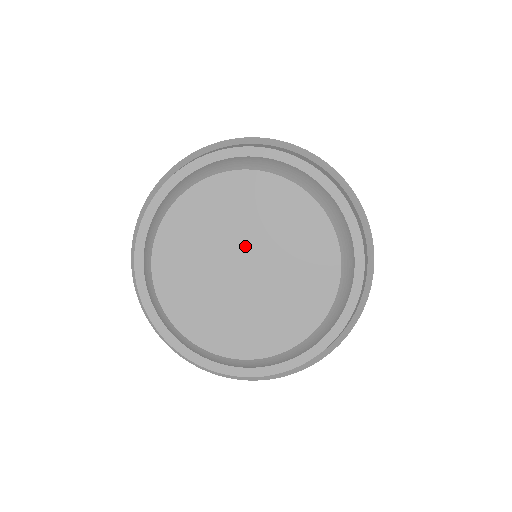
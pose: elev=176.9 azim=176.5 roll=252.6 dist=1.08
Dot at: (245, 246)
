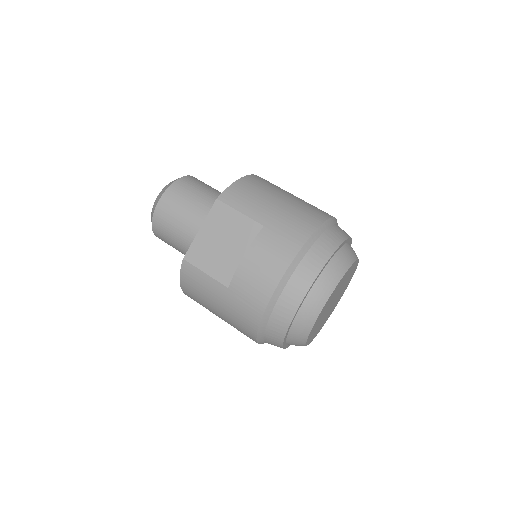
Dot at: (333, 300)
